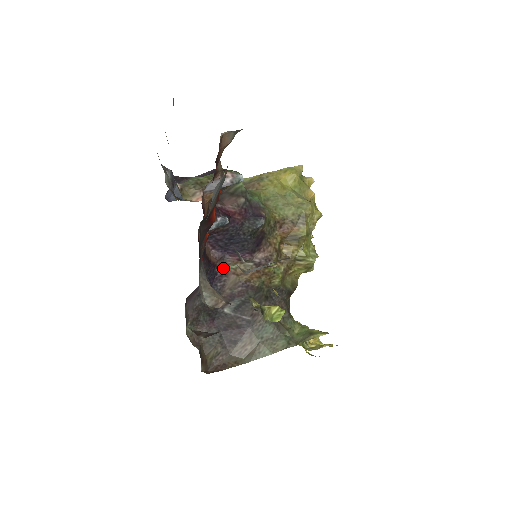
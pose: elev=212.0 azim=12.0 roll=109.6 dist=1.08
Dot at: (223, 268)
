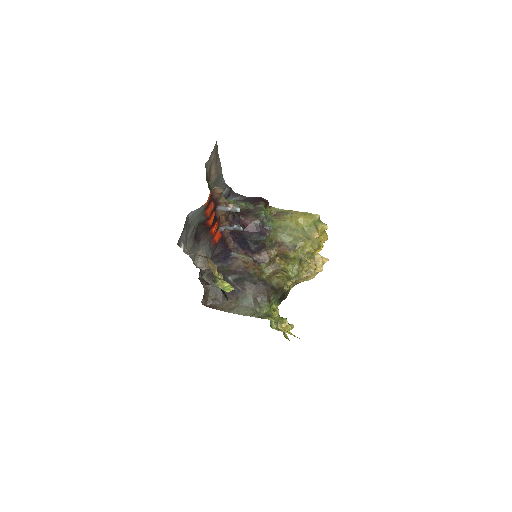
Dot at: (236, 254)
